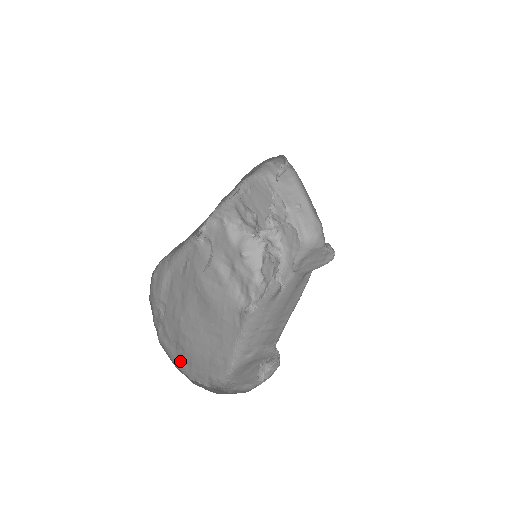
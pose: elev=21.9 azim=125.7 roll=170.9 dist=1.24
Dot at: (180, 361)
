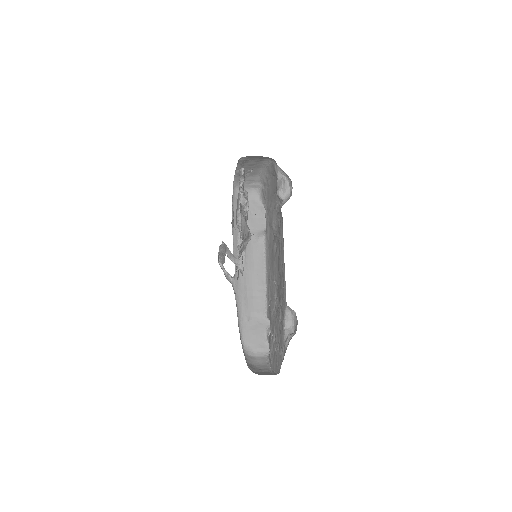
Dot at: occluded
